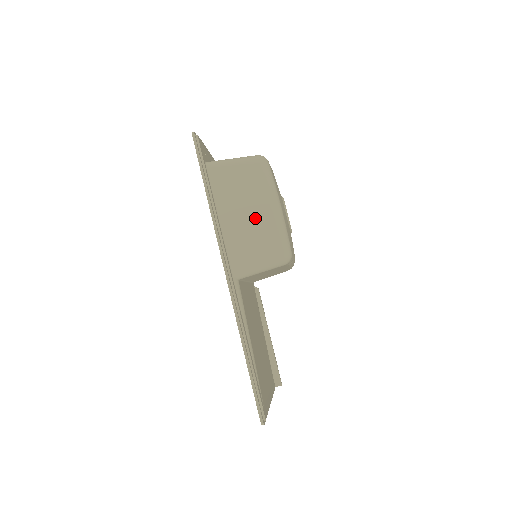
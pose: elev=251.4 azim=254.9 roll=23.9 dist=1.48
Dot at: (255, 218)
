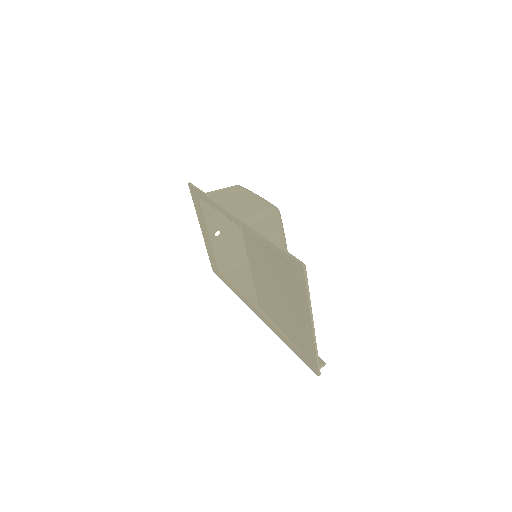
Dot at: (245, 200)
